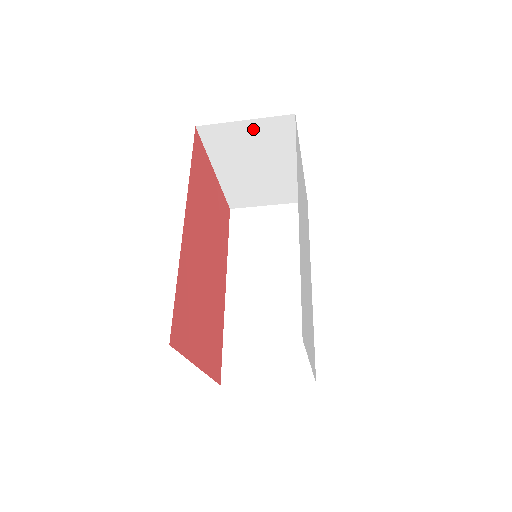
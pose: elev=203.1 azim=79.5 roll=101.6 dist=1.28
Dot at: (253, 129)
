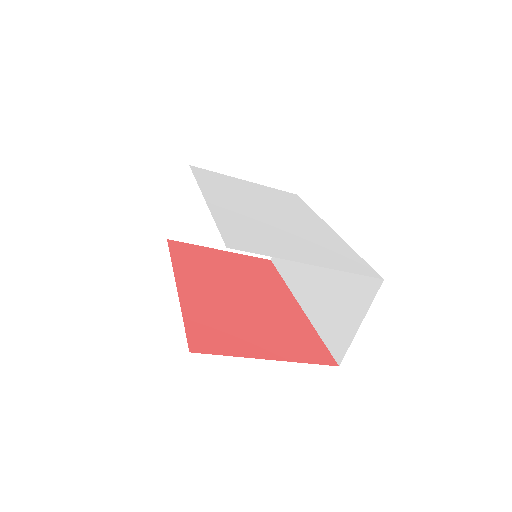
Dot at: (190, 201)
